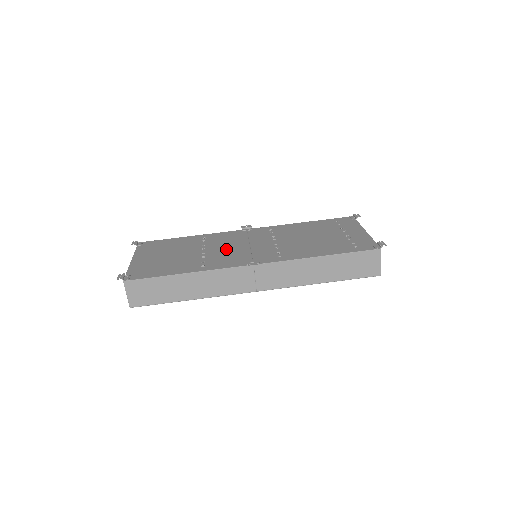
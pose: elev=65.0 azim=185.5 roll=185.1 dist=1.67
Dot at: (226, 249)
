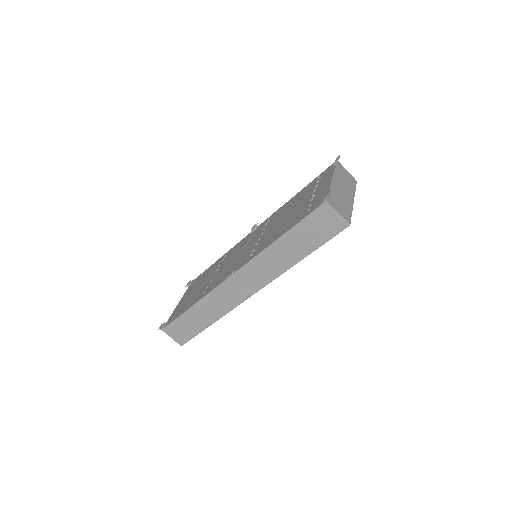
Dot at: (228, 264)
